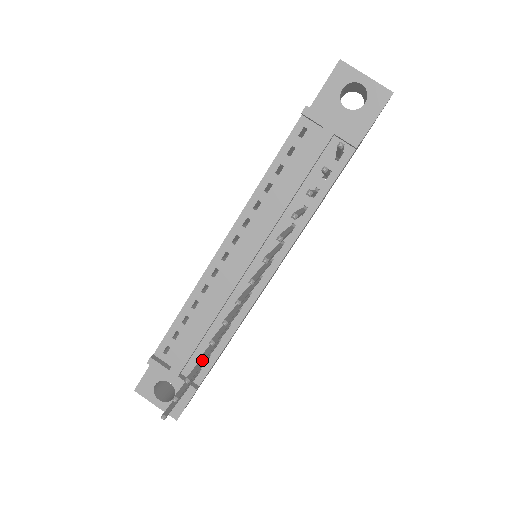
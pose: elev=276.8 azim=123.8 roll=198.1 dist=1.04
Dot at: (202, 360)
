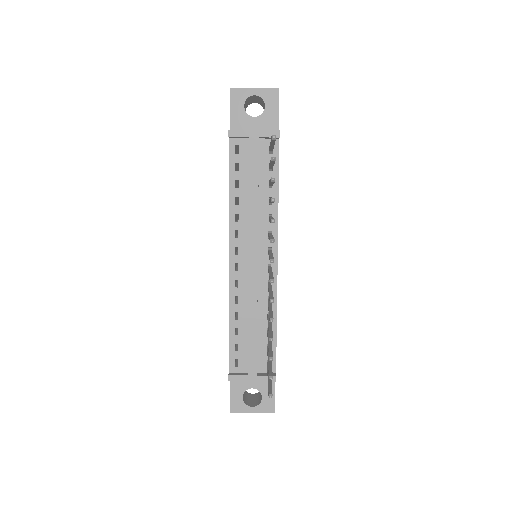
Dot at: (272, 337)
